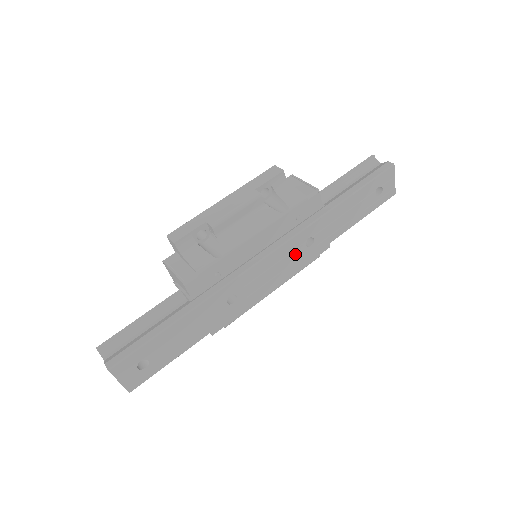
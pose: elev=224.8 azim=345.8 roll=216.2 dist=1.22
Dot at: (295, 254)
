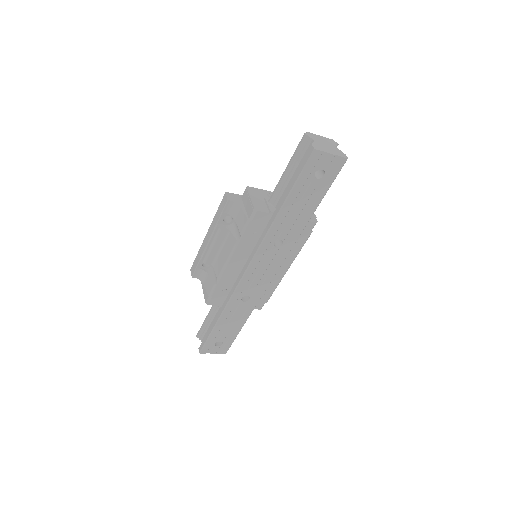
Dot at: (272, 256)
